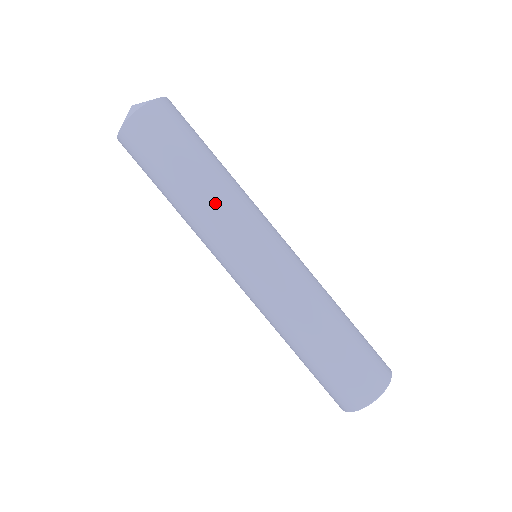
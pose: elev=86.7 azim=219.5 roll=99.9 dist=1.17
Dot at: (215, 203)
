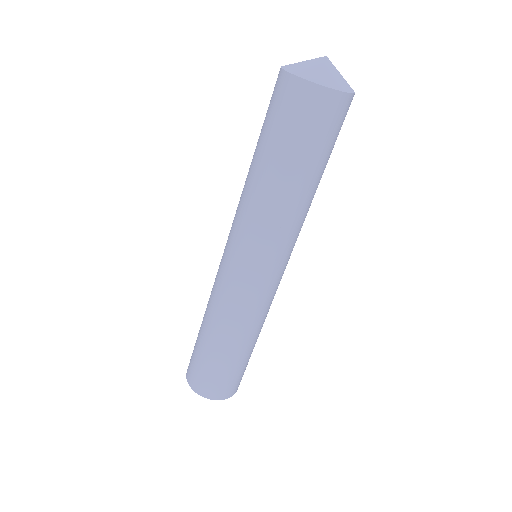
Dot at: (294, 217)
